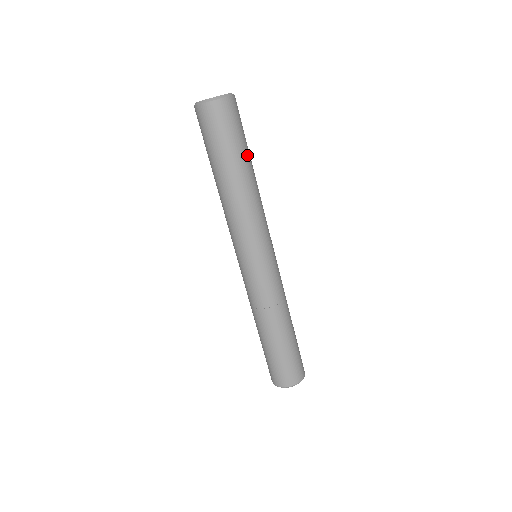
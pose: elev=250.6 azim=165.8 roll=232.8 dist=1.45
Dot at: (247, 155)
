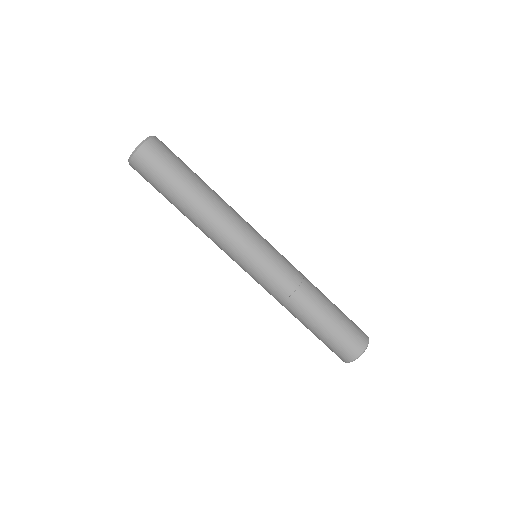
Dot at: occluded
